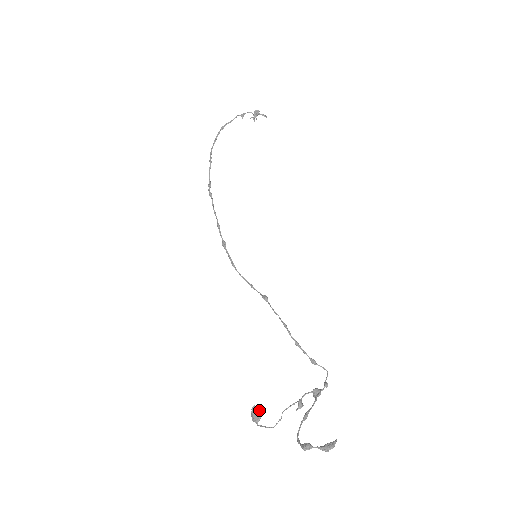
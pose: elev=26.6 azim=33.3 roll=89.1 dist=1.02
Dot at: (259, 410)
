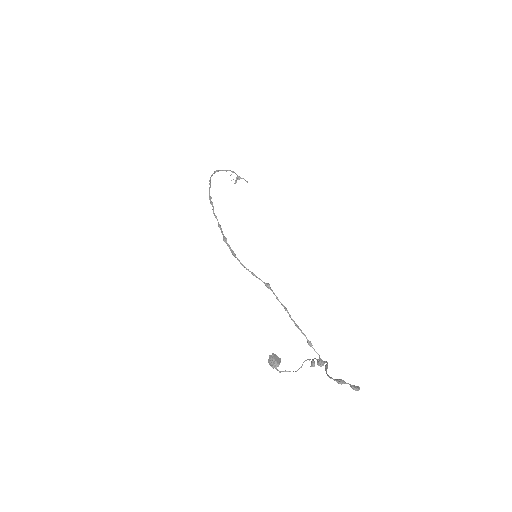
Dot at: (277, 358)
